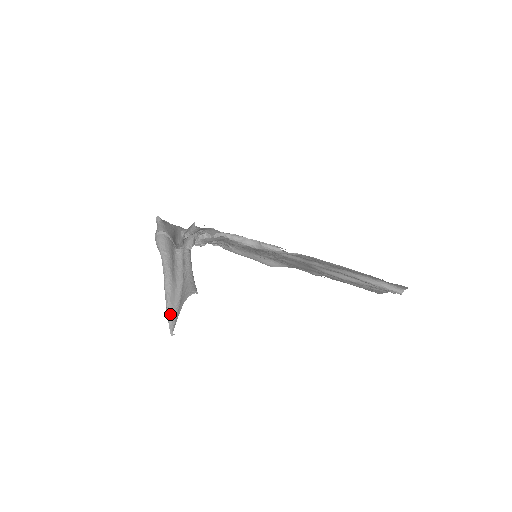
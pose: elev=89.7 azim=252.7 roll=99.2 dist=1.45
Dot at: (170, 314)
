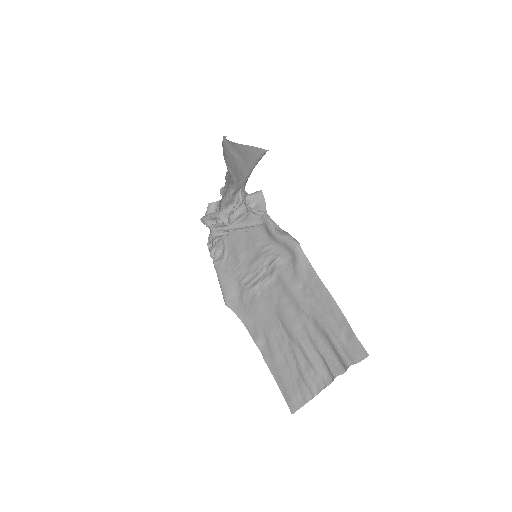
Dot at: occluded
